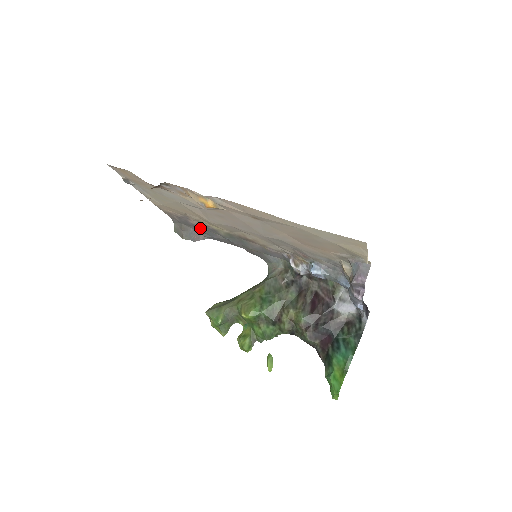
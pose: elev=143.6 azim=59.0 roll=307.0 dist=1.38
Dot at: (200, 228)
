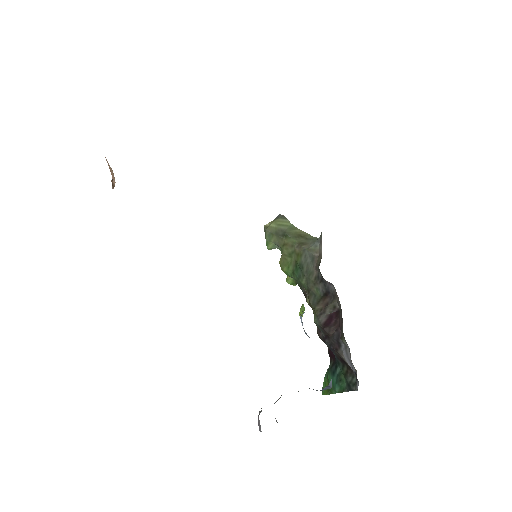
Dot at: occluded
